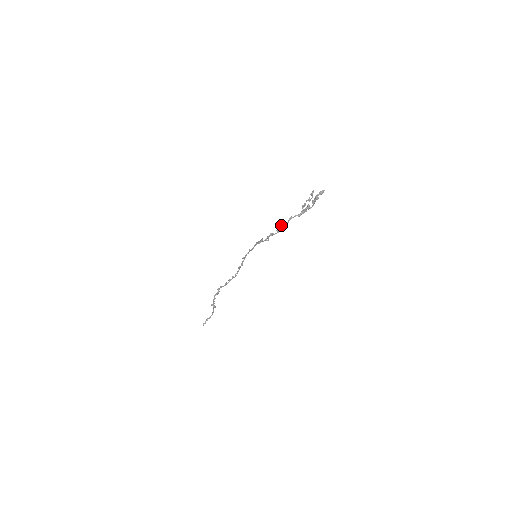
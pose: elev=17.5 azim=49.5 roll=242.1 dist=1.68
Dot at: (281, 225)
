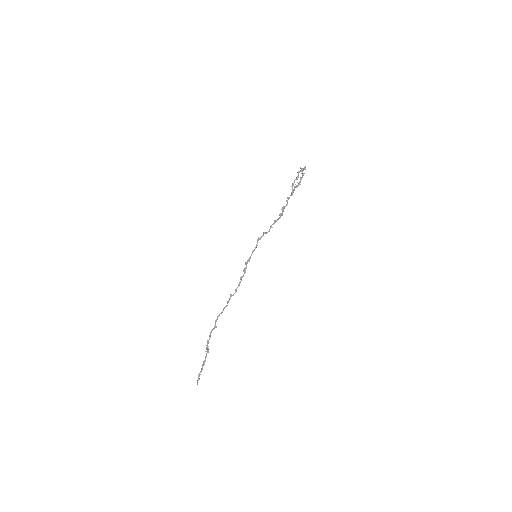
Dot at: (282, 208)
